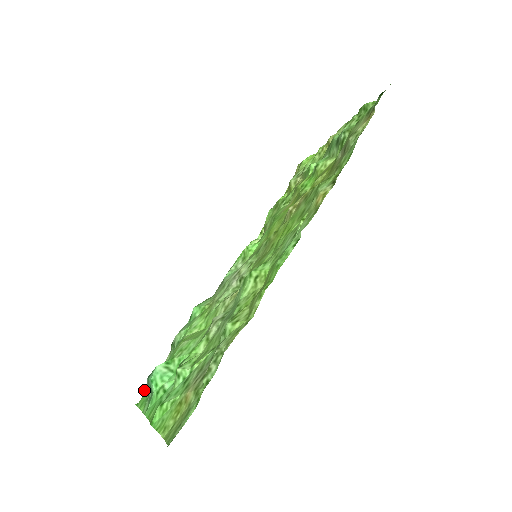
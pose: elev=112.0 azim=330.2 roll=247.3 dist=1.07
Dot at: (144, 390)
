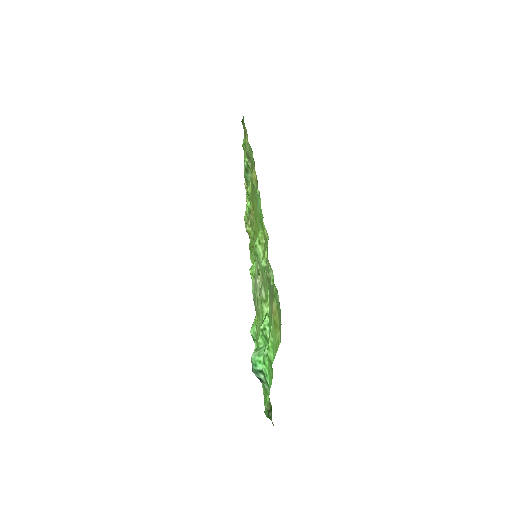
Dot at: occluded
